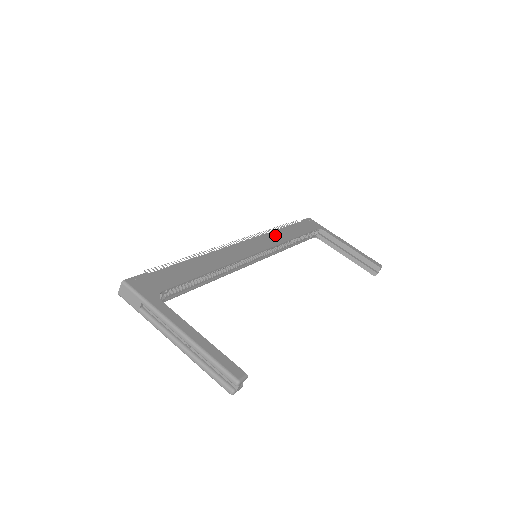
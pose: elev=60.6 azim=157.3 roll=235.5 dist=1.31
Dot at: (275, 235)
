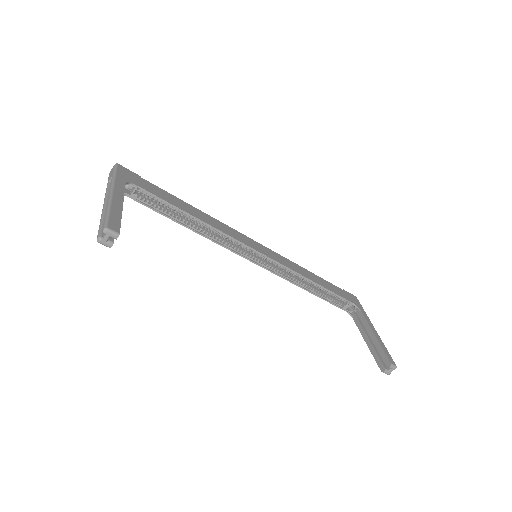
Dot at: (295, 265)
